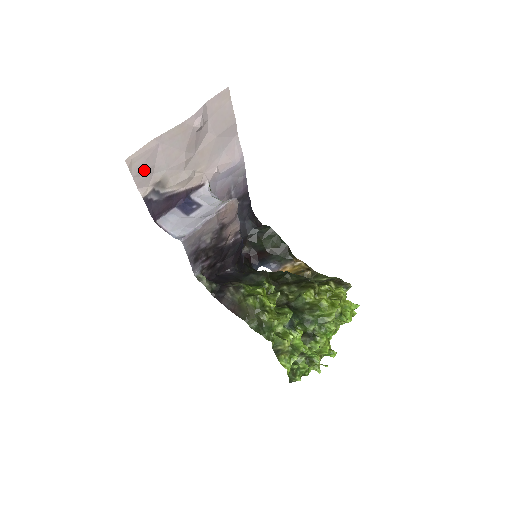
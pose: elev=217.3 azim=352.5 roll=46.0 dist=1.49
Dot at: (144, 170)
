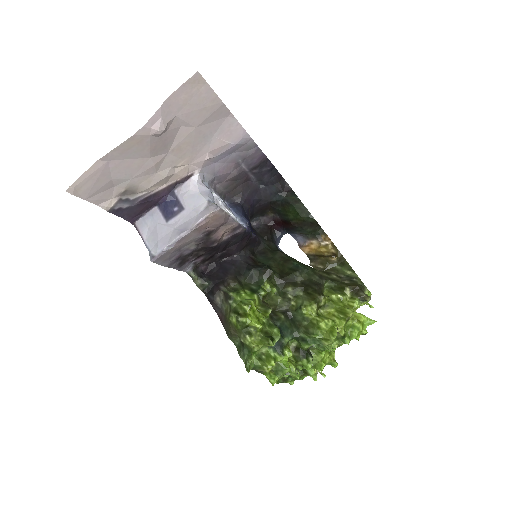
Dot at: (98, 189)
